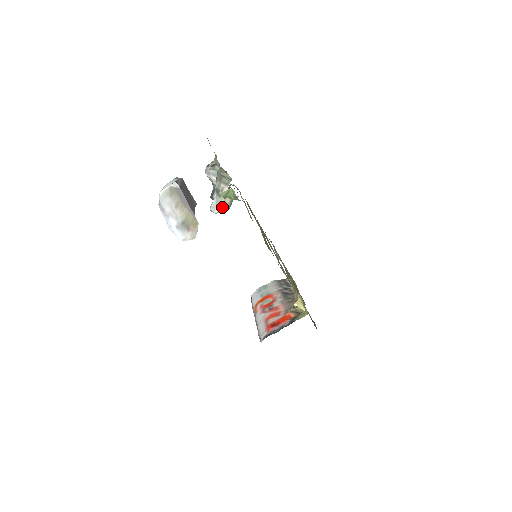
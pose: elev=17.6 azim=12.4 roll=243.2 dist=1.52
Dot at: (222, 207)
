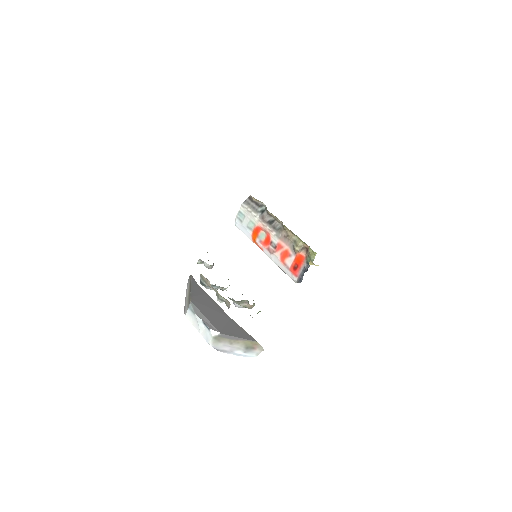
Dot at: occluded
